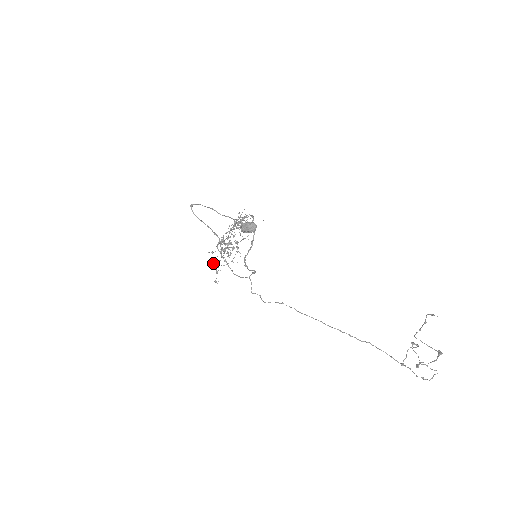
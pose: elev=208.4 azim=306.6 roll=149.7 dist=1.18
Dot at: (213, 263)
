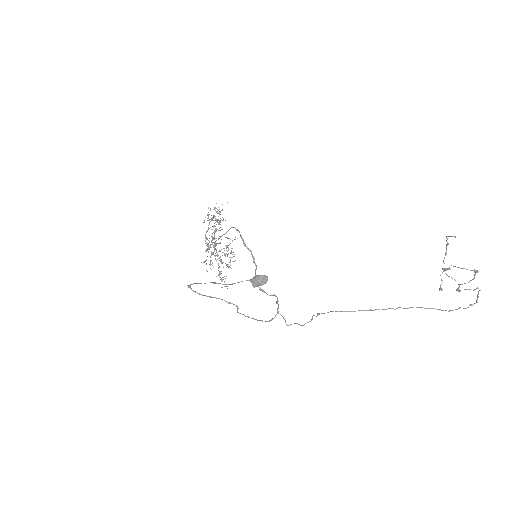
Dot at: (210, 265)
